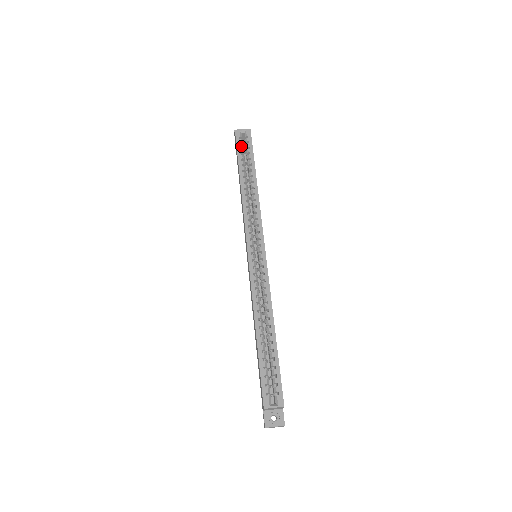
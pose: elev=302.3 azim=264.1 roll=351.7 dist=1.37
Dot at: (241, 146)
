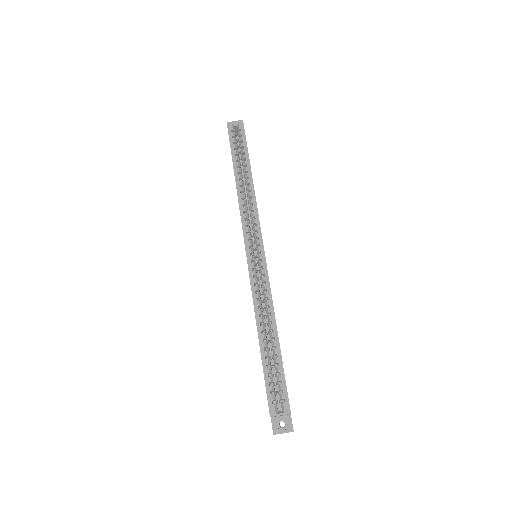
Dot at: (234, 140)
